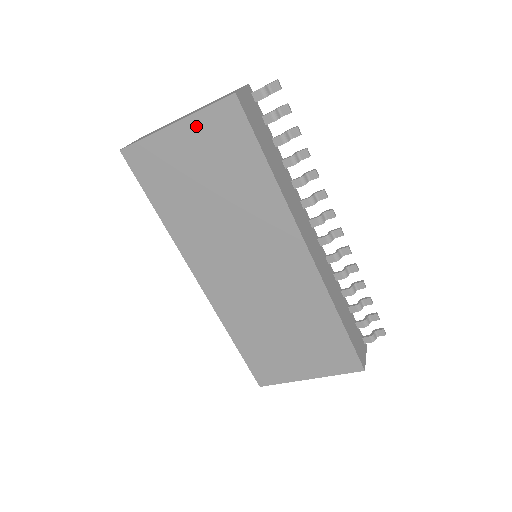
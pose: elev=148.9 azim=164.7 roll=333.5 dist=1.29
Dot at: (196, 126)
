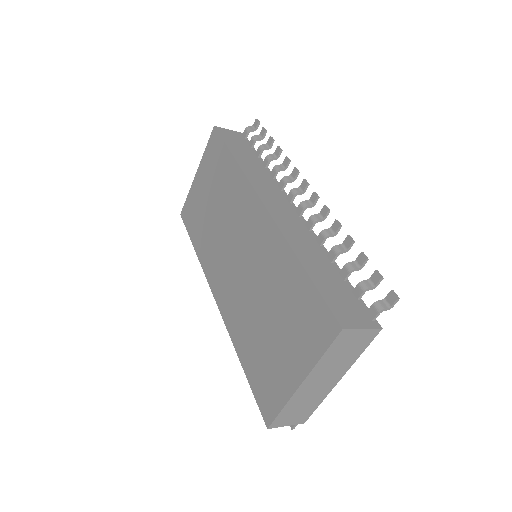
Dot at: (203, 164)
